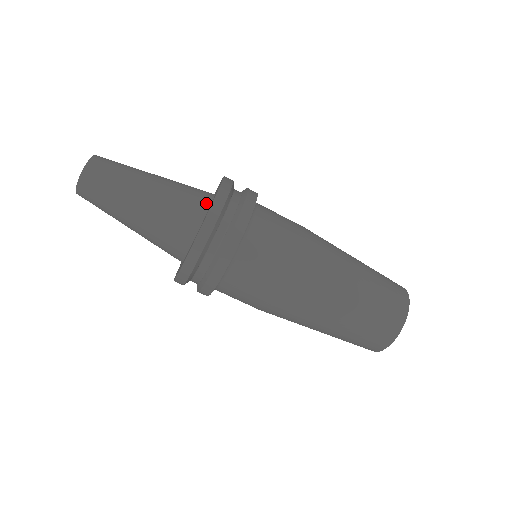
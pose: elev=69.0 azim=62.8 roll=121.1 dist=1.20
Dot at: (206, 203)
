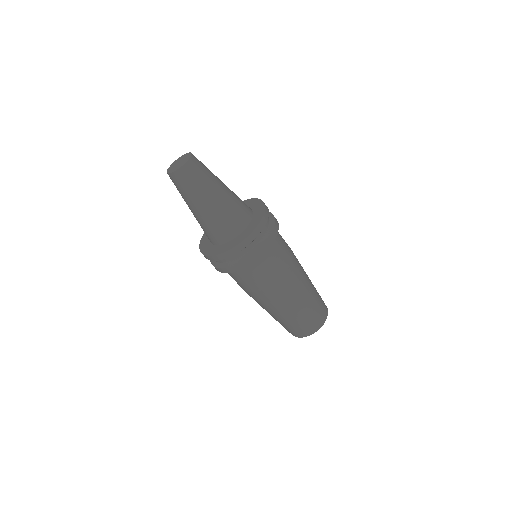
Dot at: (250, 215)
